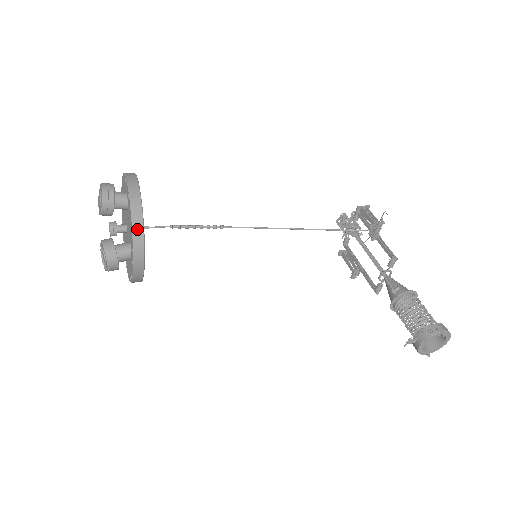
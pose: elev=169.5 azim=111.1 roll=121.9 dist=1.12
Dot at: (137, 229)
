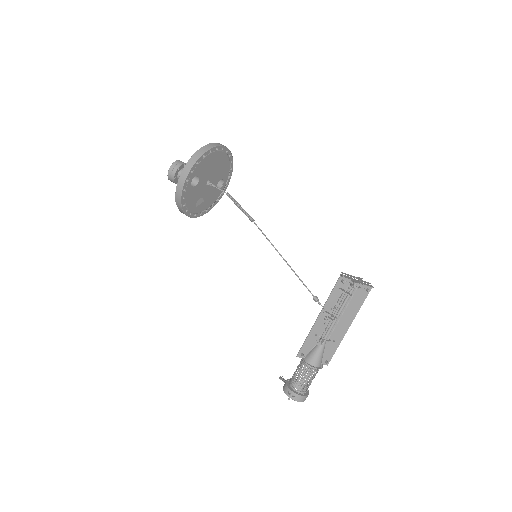
Dot at: (180, 209)
